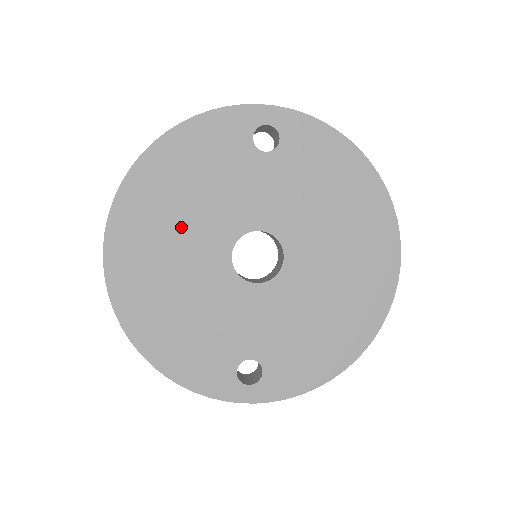
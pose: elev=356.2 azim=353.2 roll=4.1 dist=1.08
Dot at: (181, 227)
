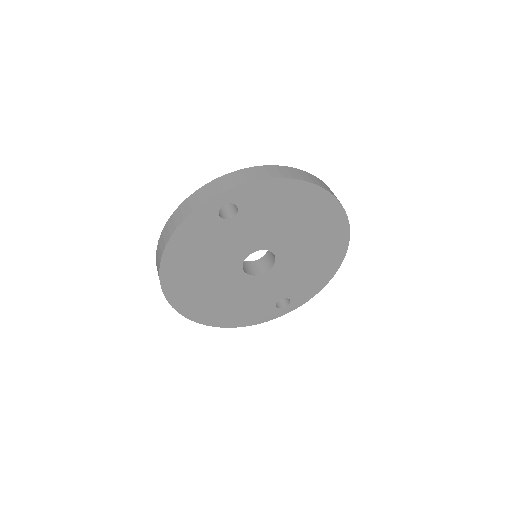
Dot at: (207, 277)
